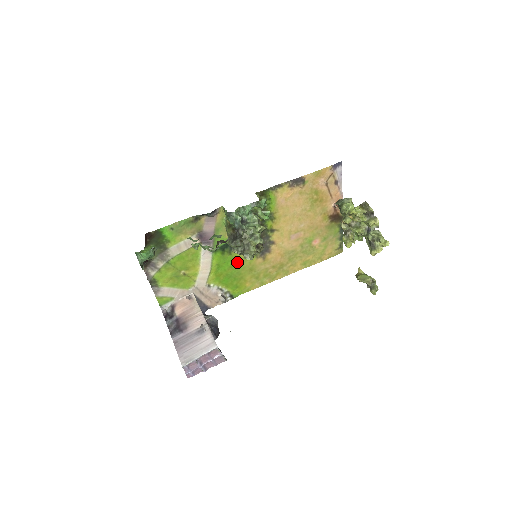
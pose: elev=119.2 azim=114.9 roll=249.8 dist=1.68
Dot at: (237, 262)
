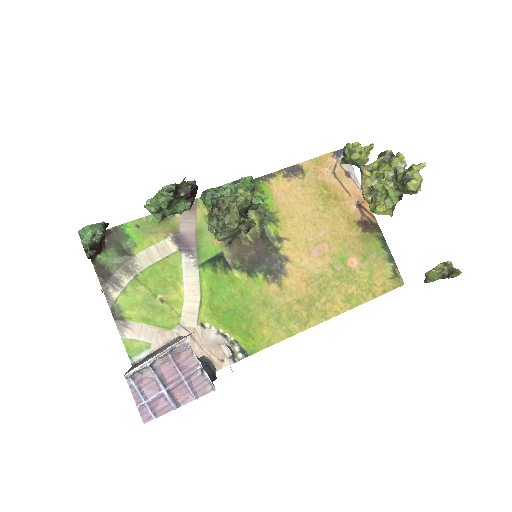
Dot at: (239, 288)
